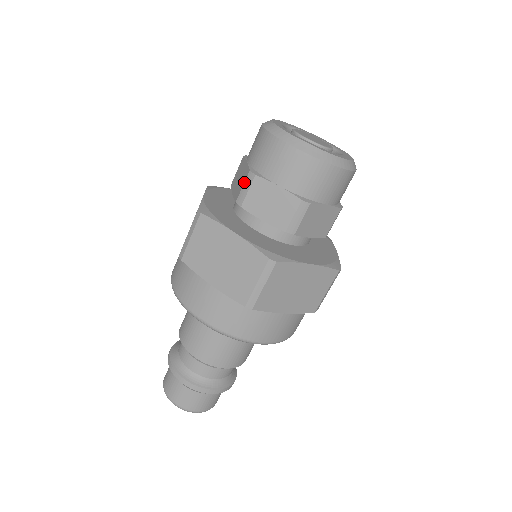
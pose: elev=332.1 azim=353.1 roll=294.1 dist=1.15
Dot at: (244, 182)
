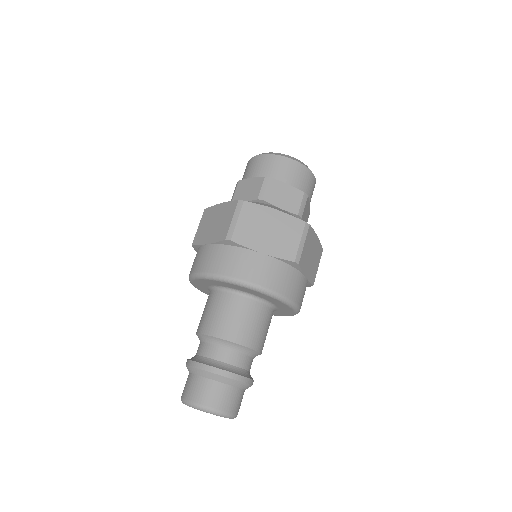
Dot at: (262, 185)
